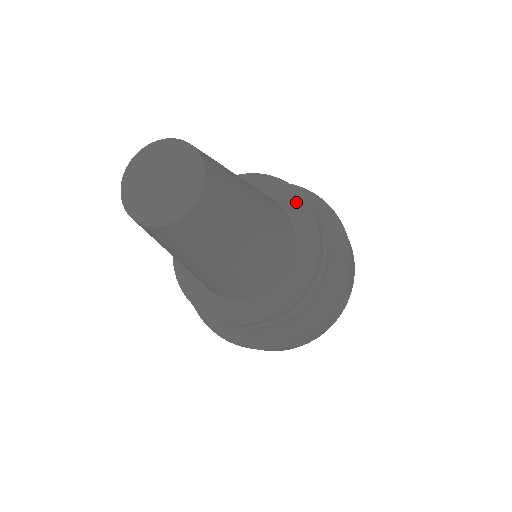
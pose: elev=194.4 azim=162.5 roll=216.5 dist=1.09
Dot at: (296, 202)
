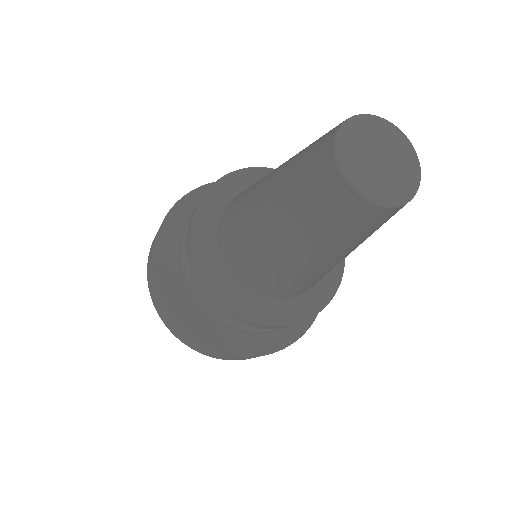
Dot at: occluded
